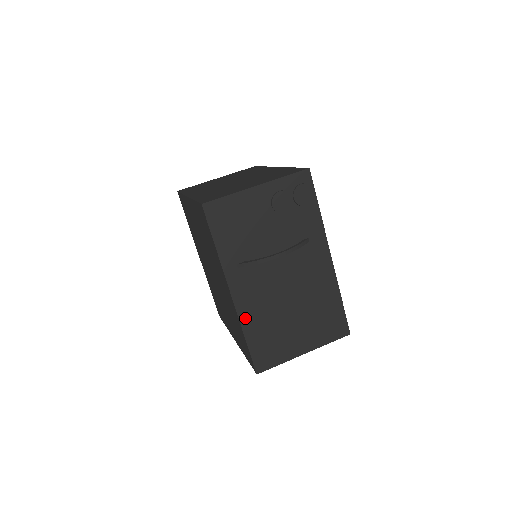
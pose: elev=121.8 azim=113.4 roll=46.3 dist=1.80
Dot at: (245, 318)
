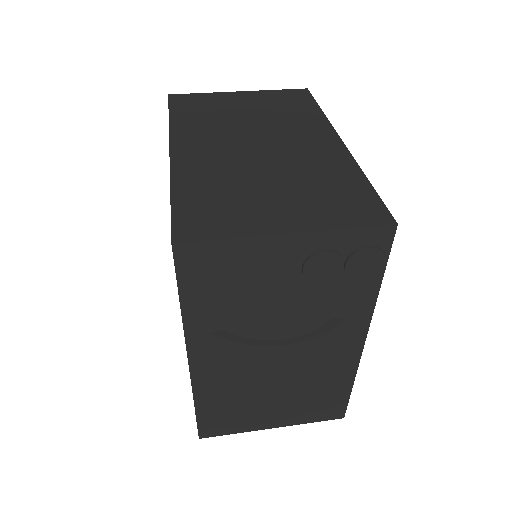
Dot at: (202, 389)
